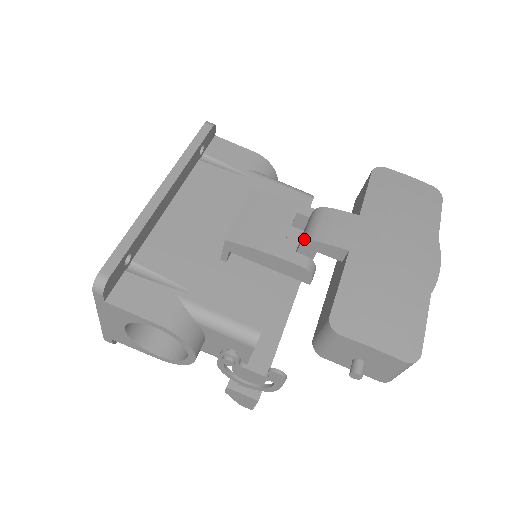
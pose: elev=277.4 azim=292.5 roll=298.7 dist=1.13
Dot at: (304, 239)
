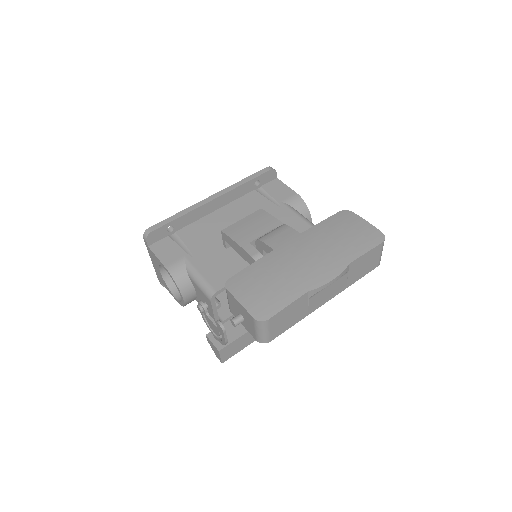
Dot at: occluded
